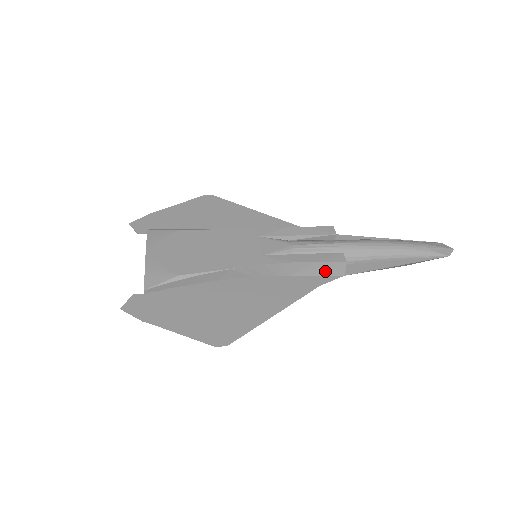
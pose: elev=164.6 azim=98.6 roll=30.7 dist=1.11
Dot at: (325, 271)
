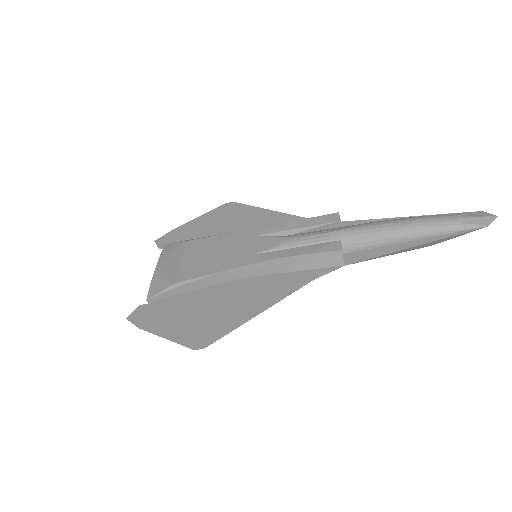
Dot at: (321, 263)
